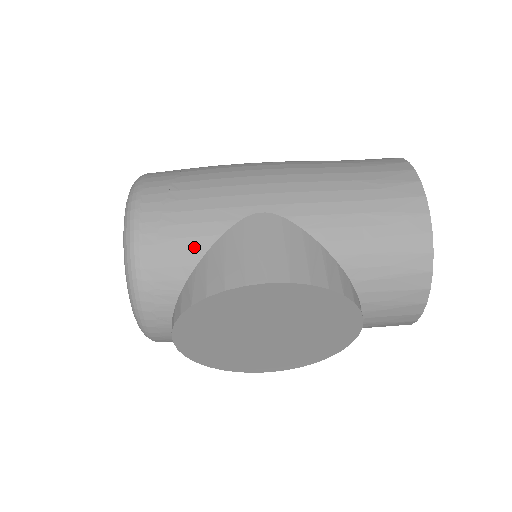
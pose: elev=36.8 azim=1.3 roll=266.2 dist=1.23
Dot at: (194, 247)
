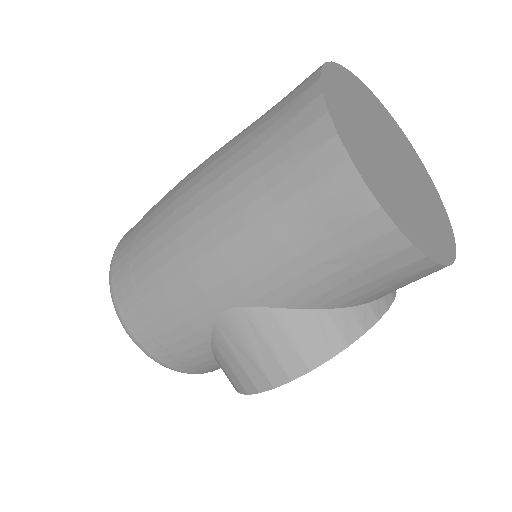
Dot at: (200, 352)
